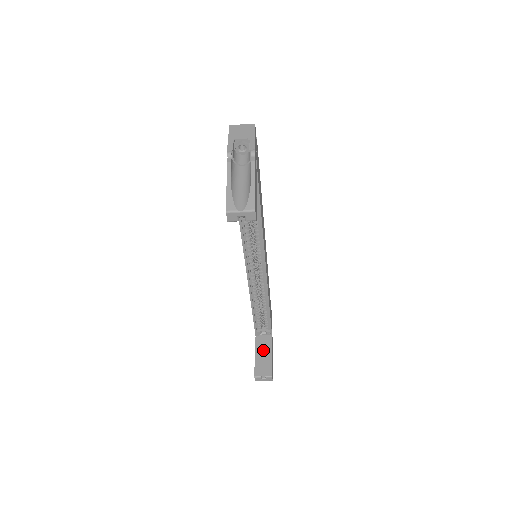
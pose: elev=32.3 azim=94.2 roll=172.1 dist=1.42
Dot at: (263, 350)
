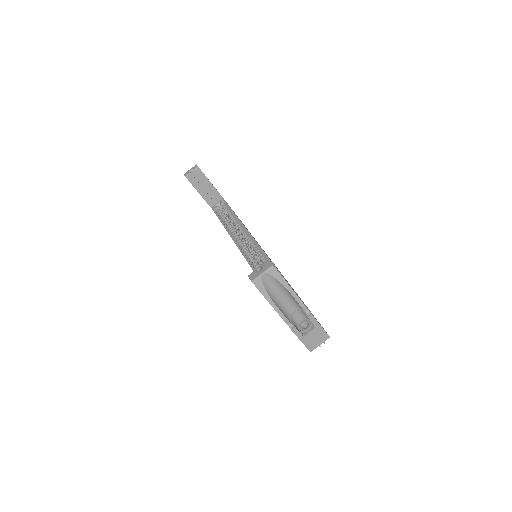
Dot at: occluded
